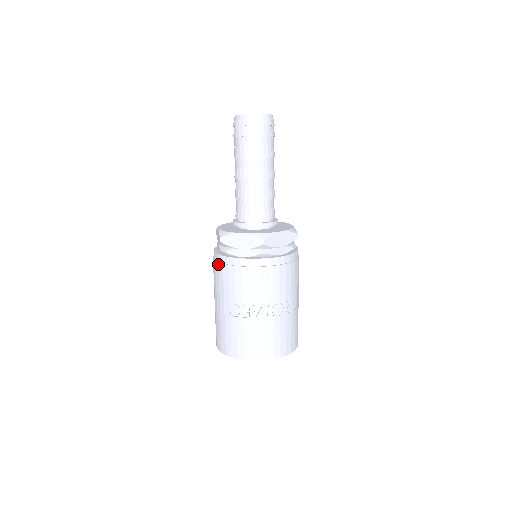
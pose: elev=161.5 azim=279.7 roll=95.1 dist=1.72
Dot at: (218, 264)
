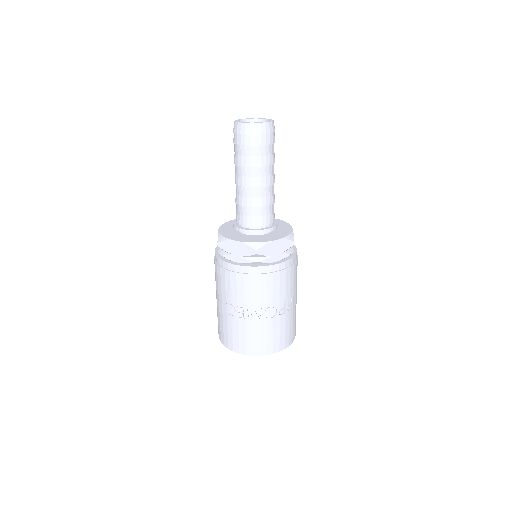
Dot at: (217, 265)
